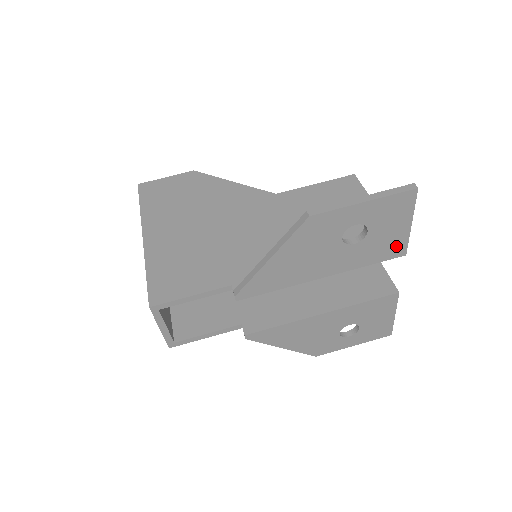
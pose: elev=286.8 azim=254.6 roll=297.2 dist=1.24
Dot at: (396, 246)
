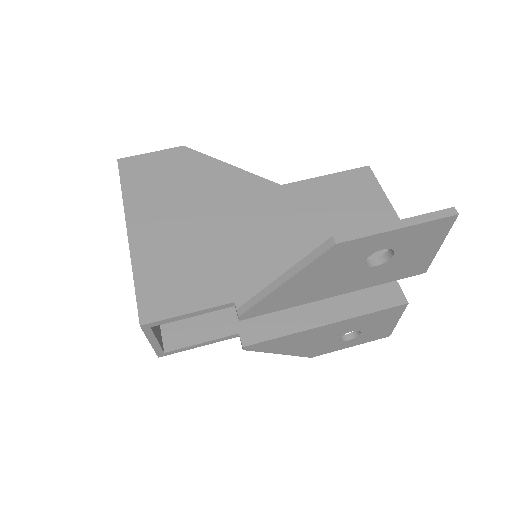
Dot at: (418, 265)
